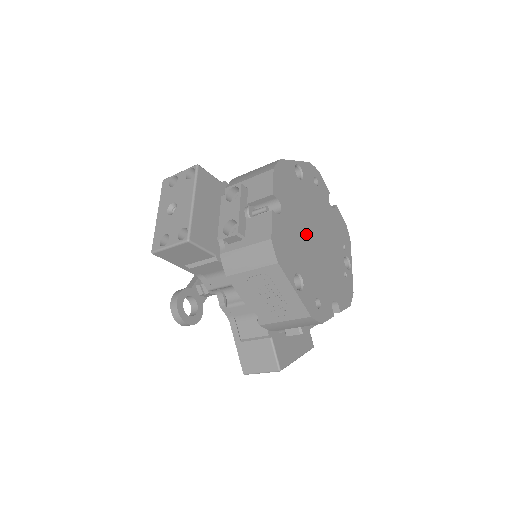
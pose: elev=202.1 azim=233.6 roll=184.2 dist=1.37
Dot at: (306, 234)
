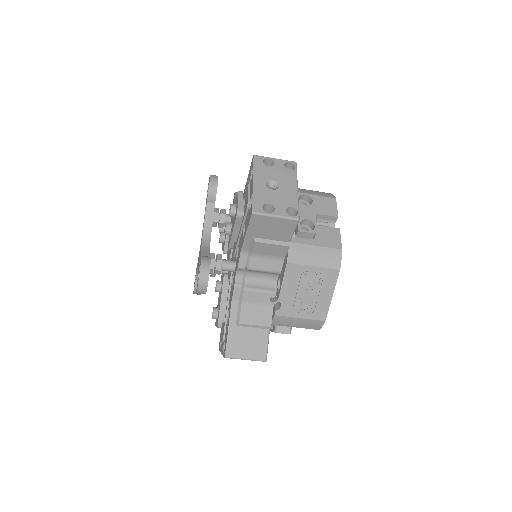
Dot at: occluded
